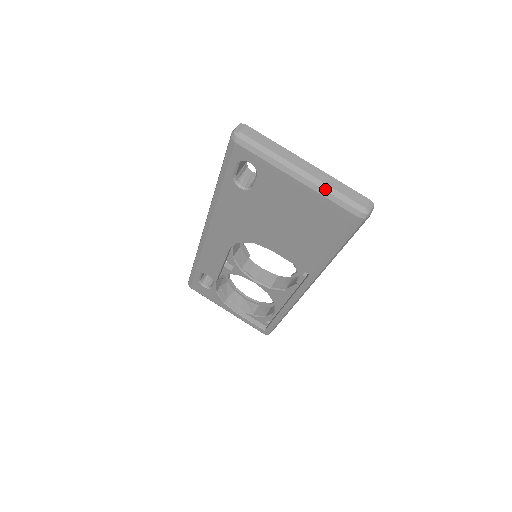
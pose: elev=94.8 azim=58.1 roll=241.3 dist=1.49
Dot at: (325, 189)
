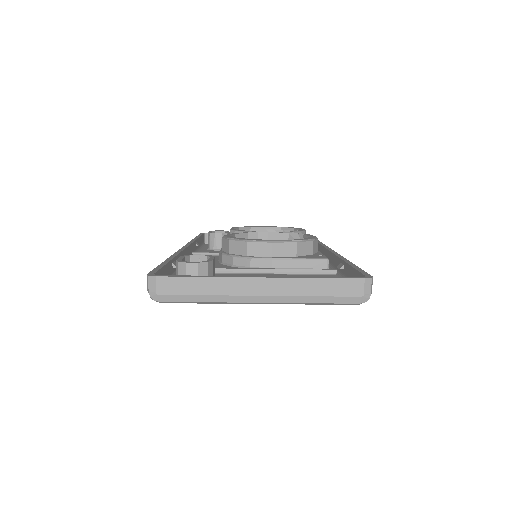
Dot at: (301, 302)
